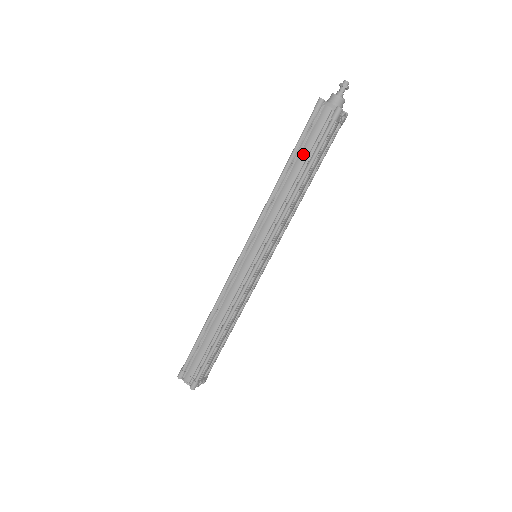
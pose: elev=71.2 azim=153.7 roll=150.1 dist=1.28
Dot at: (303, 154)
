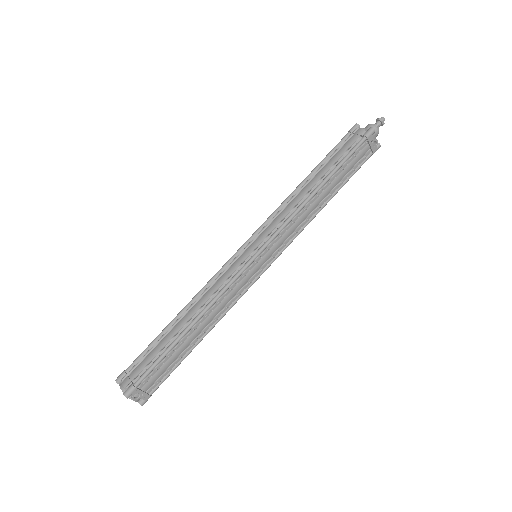
Dot at: (330, 163)
